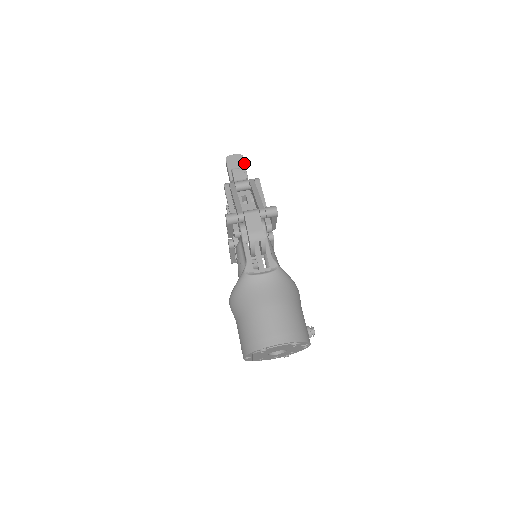
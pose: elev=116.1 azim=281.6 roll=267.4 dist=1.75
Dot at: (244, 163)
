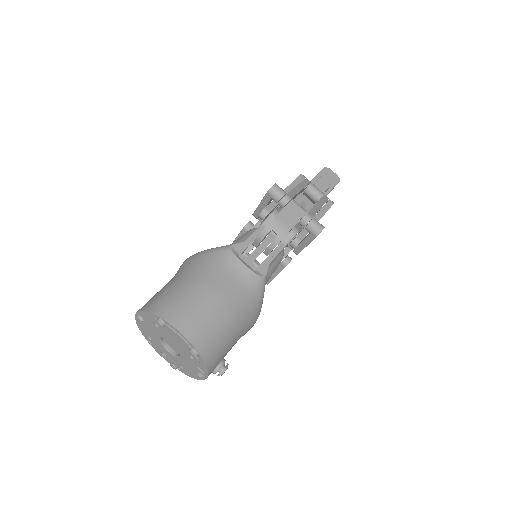
Dot at: (334, 186)
